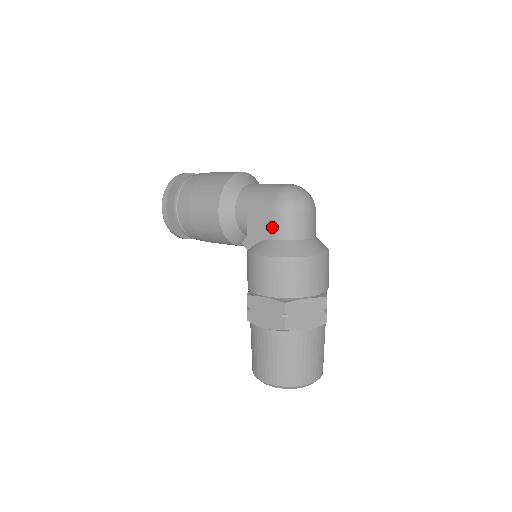
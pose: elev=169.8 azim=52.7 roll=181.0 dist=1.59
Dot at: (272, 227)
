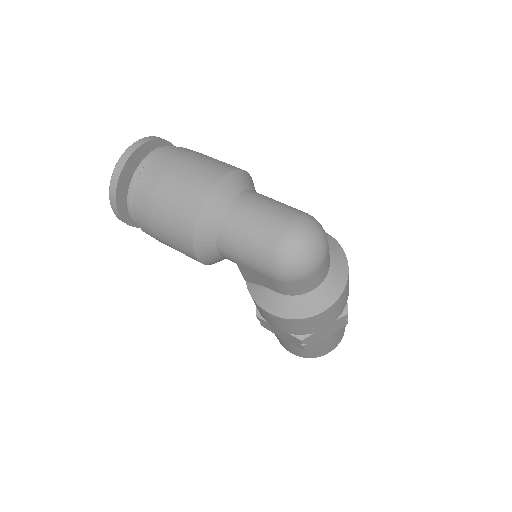
Dot at: (273, 286)
